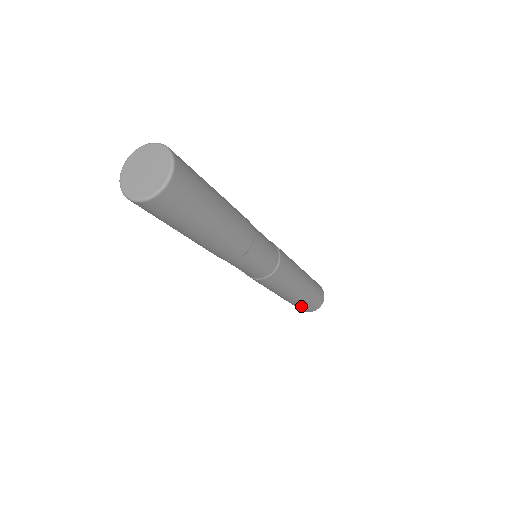
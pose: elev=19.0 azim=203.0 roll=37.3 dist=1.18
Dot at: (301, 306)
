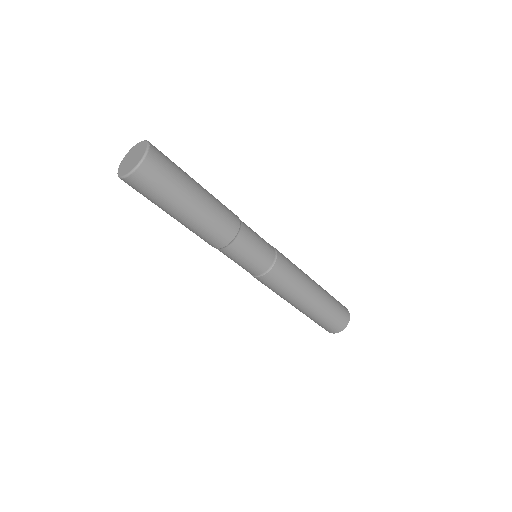
Dot at: (315, 321)
